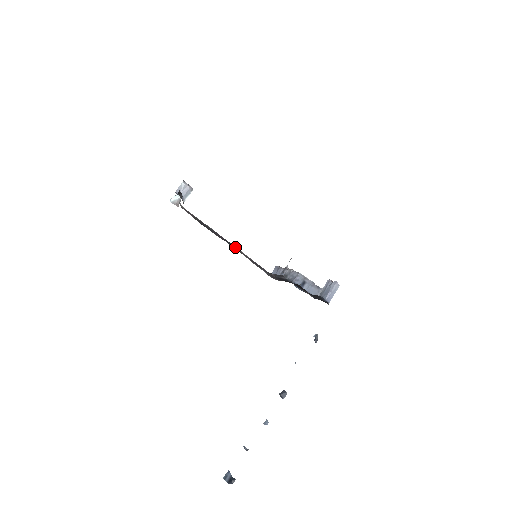
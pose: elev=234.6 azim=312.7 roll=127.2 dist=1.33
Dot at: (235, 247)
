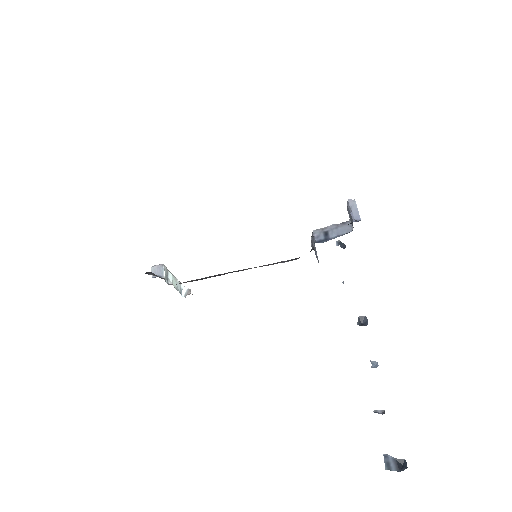
Dot at: (241, 270)
